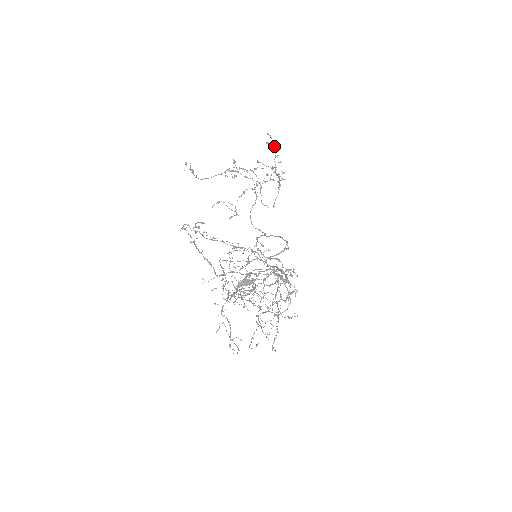
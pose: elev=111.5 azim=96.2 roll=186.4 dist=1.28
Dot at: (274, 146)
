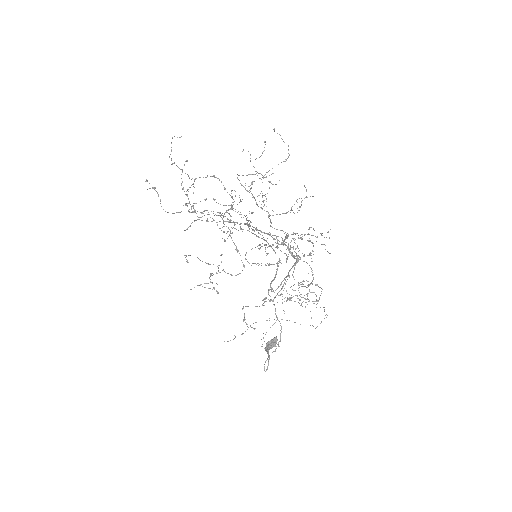
Dot at: occluded
